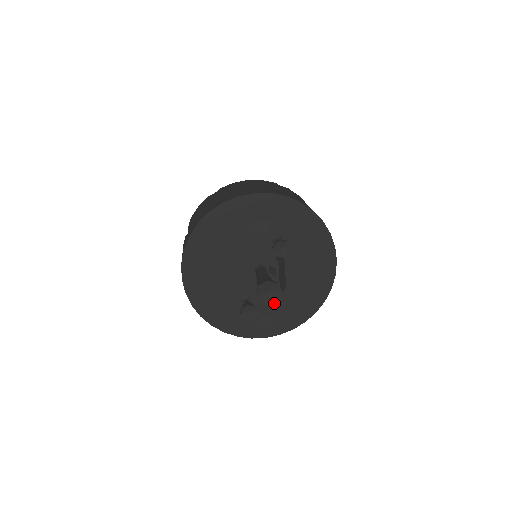
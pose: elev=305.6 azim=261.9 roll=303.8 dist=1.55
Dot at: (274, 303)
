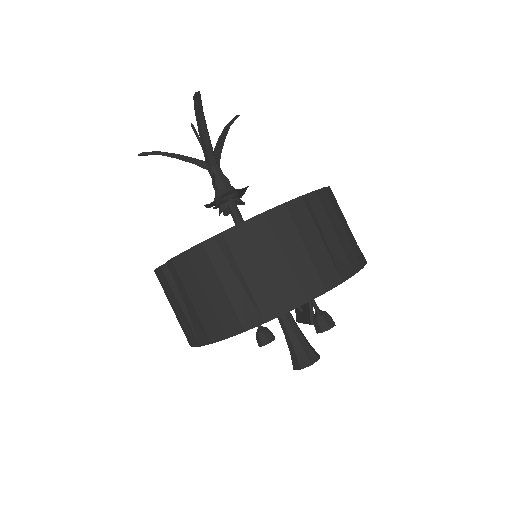
Dot at: occluded
